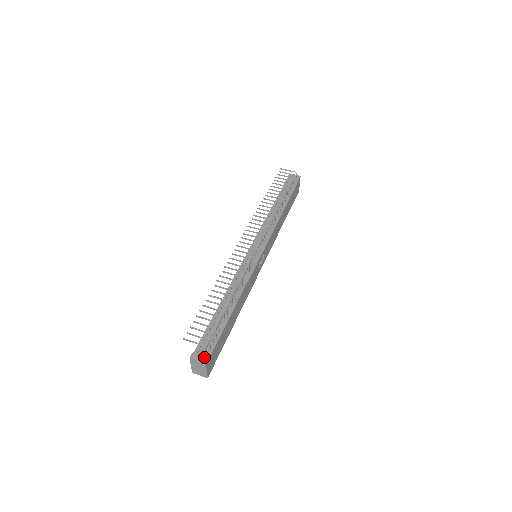
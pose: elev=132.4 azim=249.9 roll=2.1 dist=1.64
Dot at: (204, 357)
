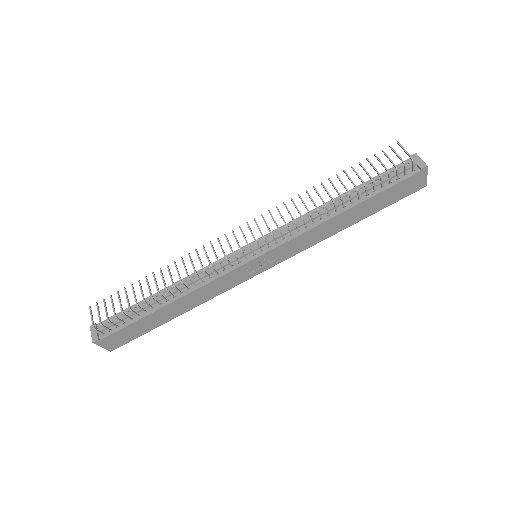
Dot at: (97, 335)
